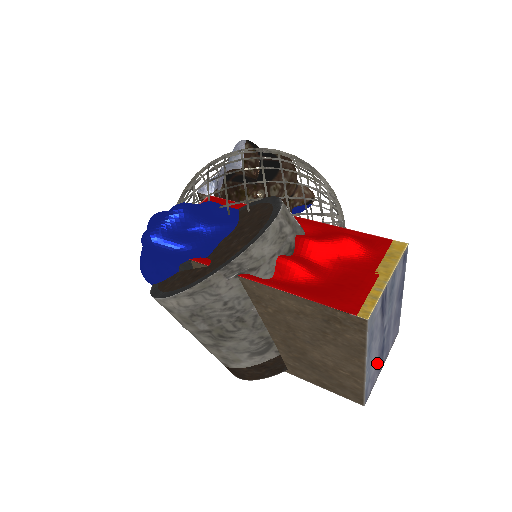
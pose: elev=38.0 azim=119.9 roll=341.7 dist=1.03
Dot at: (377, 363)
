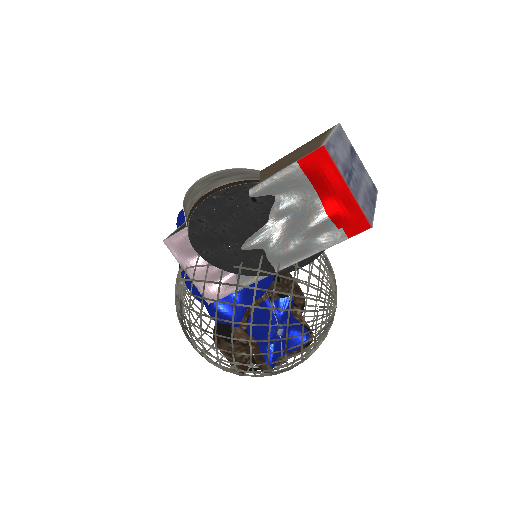
Dot at: (343, 164)
